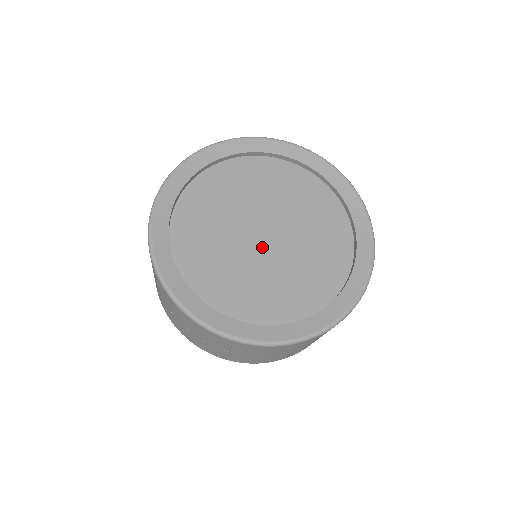
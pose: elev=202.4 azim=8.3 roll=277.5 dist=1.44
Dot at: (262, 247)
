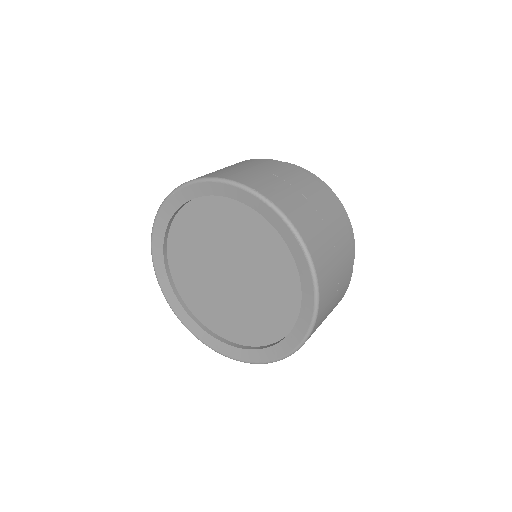
Dot at: (235, 285)
